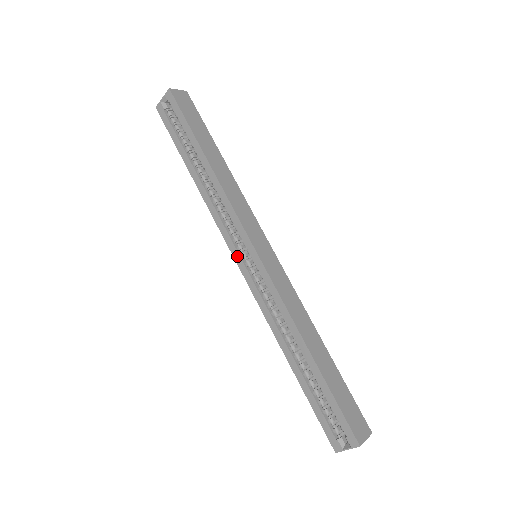
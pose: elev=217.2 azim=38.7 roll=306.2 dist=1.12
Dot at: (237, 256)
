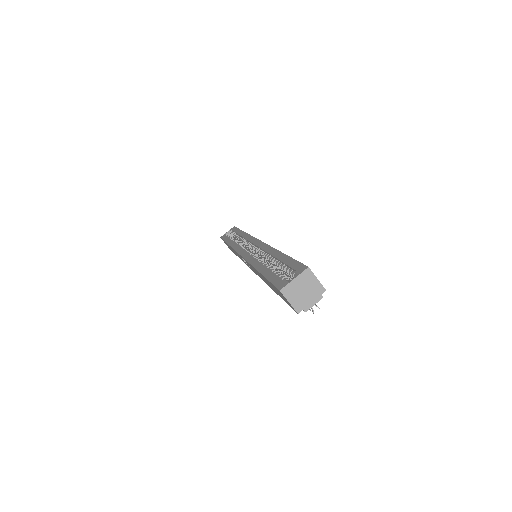
Dot at: (242, 251)
